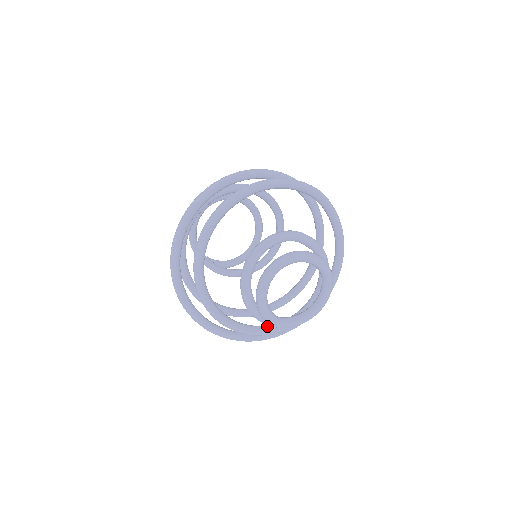
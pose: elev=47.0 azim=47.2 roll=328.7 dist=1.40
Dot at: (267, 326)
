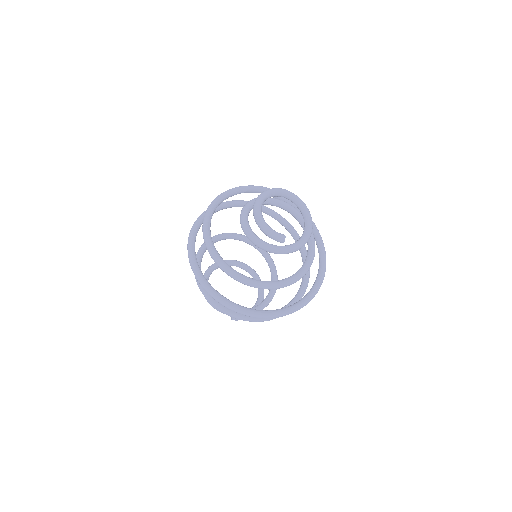
Dot at: (292, 275)
